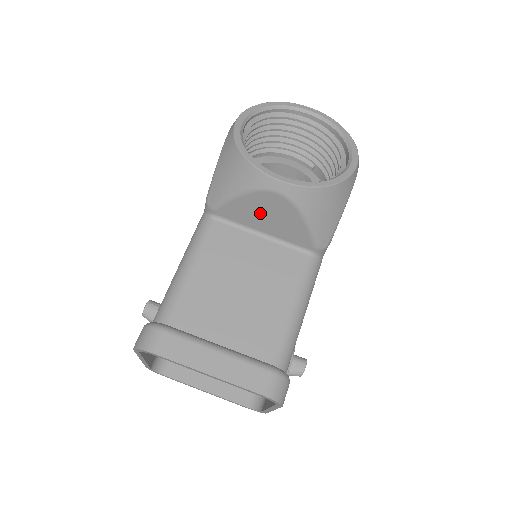
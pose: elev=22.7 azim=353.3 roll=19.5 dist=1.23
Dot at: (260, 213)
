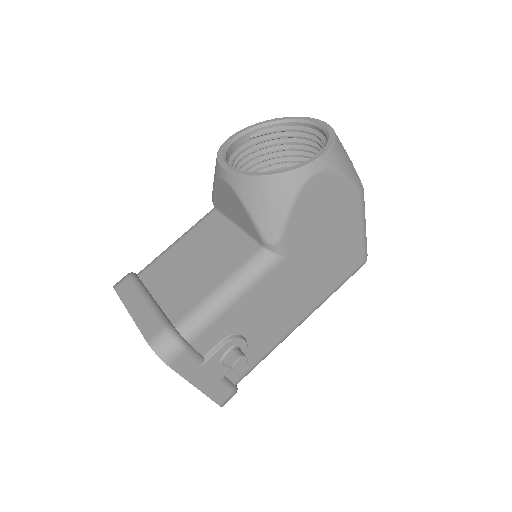
Dot at: (227, 203)
